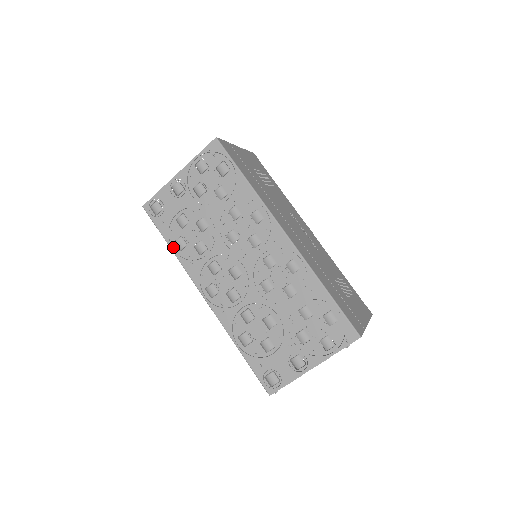
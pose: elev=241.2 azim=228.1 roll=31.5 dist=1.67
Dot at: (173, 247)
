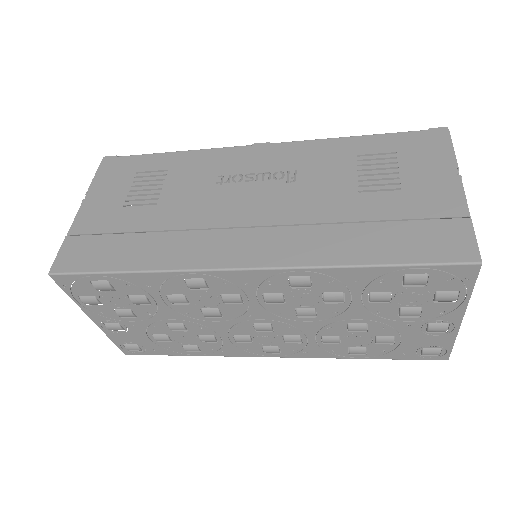
Dot at: (192, 354)
